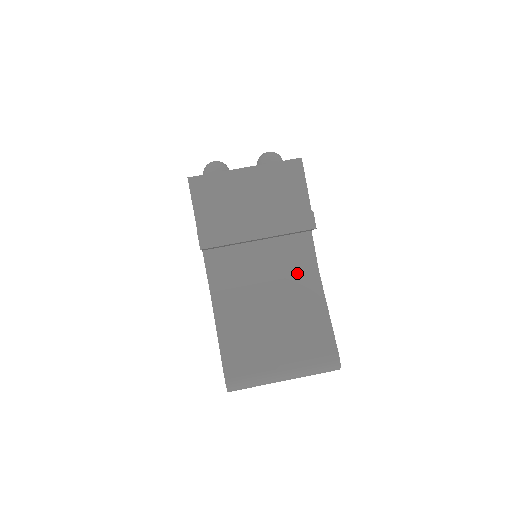
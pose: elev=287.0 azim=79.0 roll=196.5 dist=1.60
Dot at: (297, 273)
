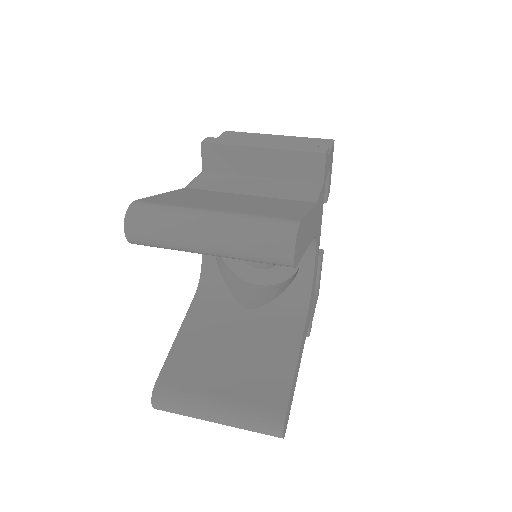
Dot at: (289, 198)
